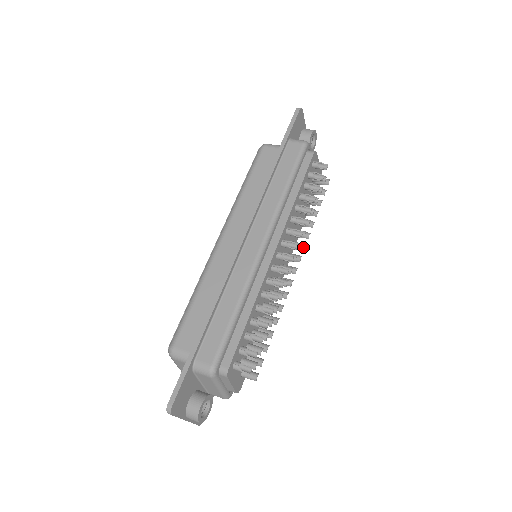
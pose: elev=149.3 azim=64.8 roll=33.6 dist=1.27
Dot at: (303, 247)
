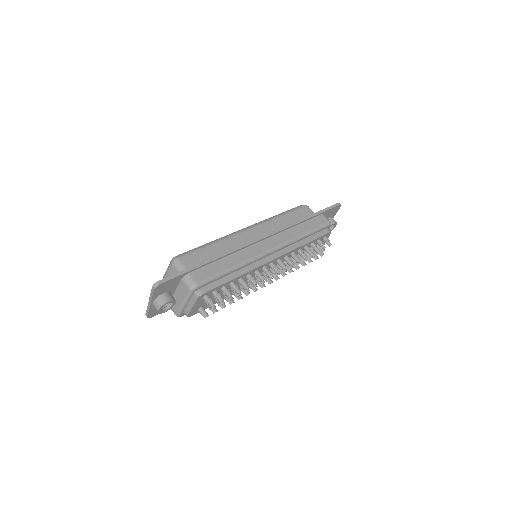
Dot at: (284, 274)
